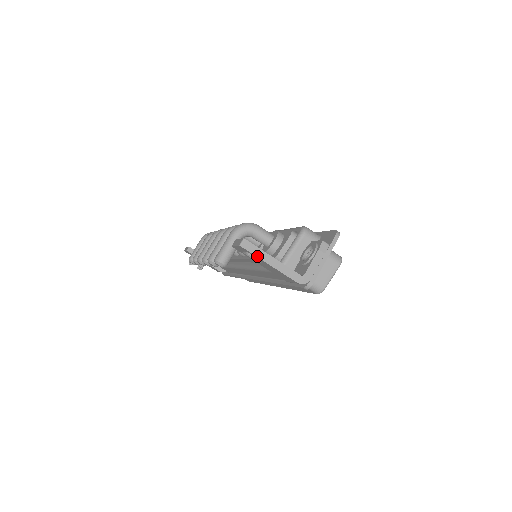
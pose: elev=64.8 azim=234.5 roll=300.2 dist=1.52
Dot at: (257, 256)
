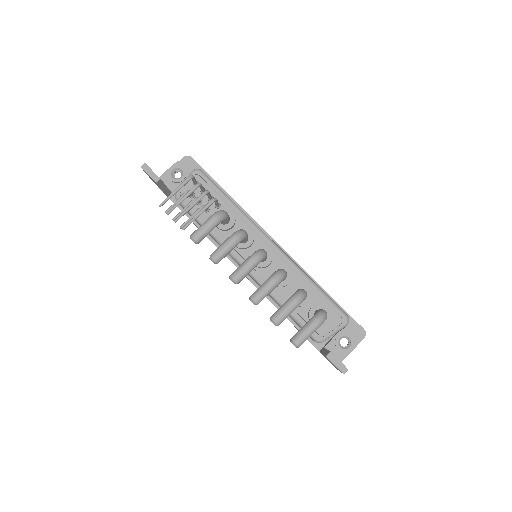
Dot at: occluded
